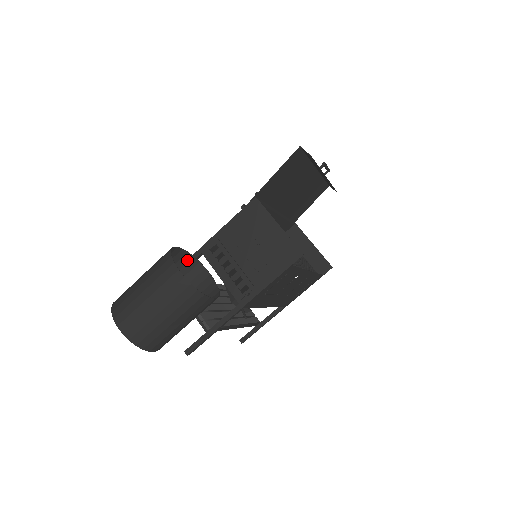
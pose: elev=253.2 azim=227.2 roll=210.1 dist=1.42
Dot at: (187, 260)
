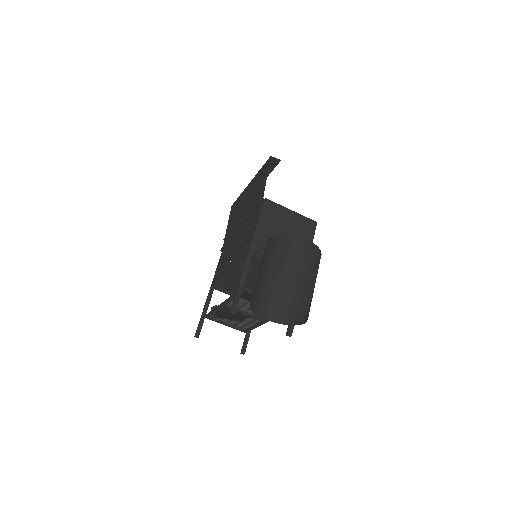
Dot at: occluded
